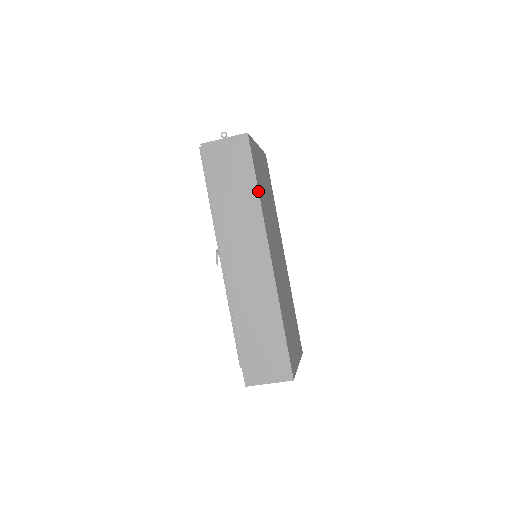
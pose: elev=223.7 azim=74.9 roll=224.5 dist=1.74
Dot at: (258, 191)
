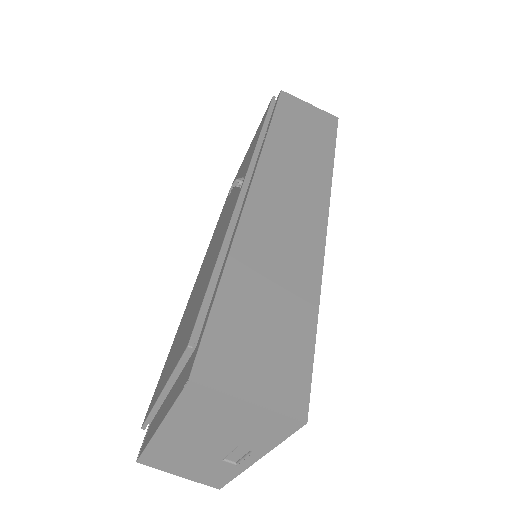
Dot at: occluded
